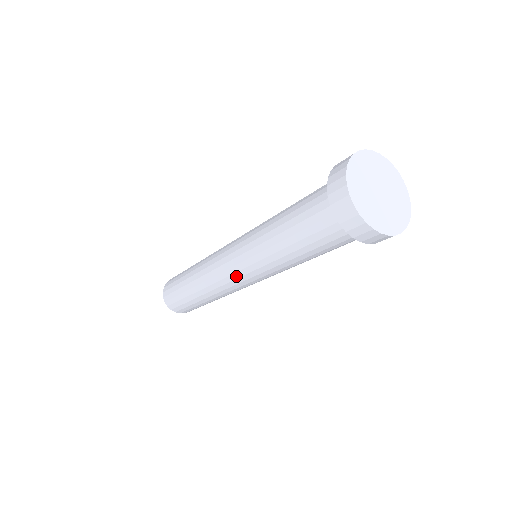
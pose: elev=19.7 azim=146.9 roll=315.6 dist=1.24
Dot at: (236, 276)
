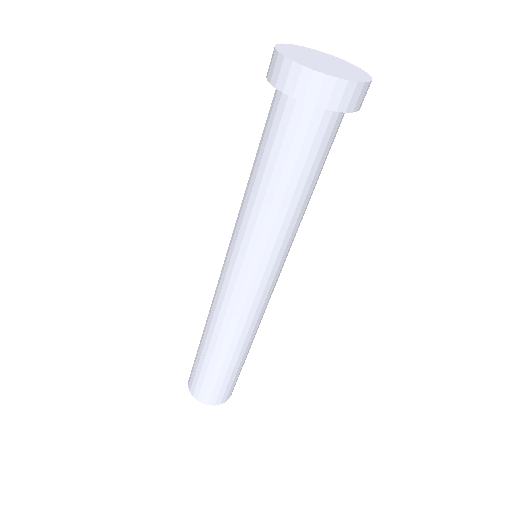
Dot at: (240, 283)
